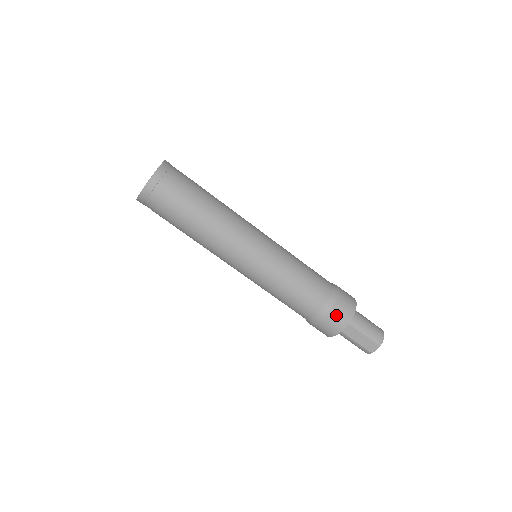
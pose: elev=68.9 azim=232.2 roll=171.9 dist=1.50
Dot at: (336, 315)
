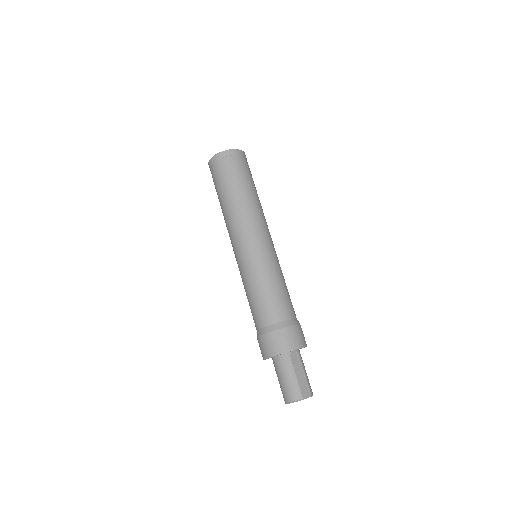
Dot at: (300, 332)
